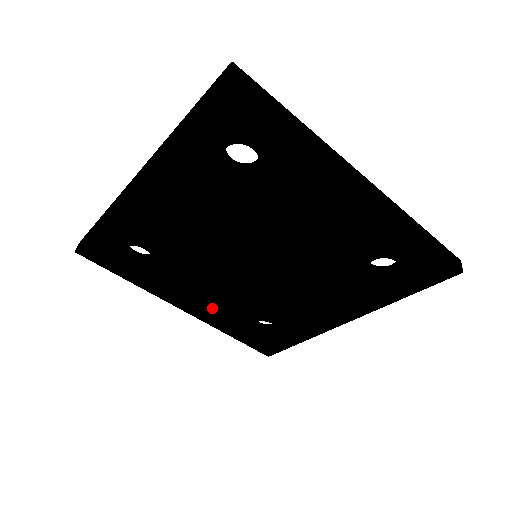
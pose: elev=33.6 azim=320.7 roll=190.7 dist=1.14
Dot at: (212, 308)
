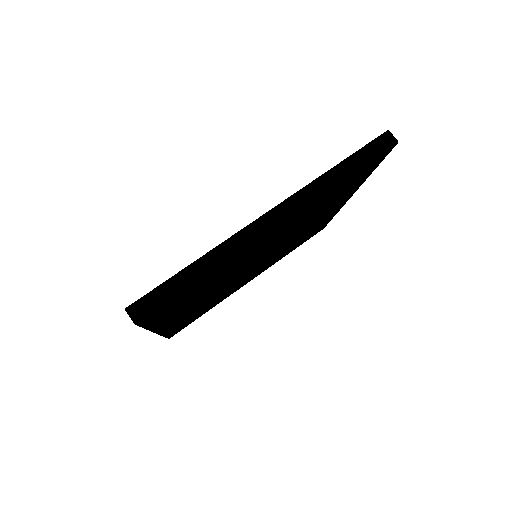
Dot at: (264, 268)
